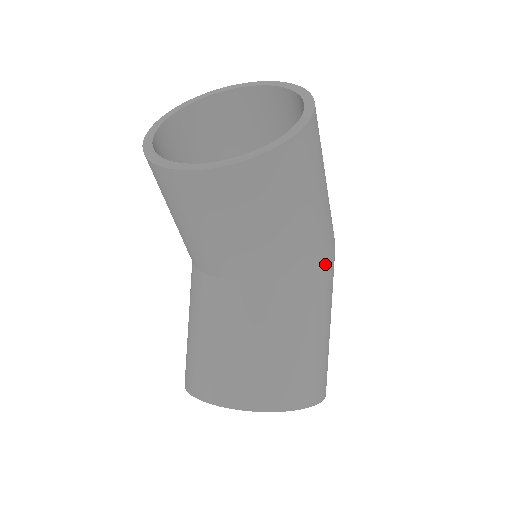
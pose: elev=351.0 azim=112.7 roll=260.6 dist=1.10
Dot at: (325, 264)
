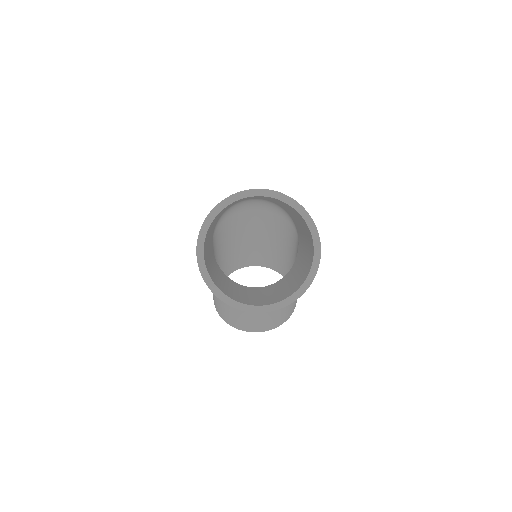
Dot at: occluded
